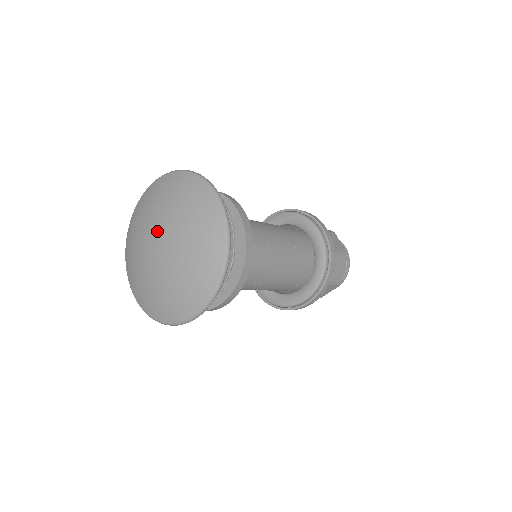
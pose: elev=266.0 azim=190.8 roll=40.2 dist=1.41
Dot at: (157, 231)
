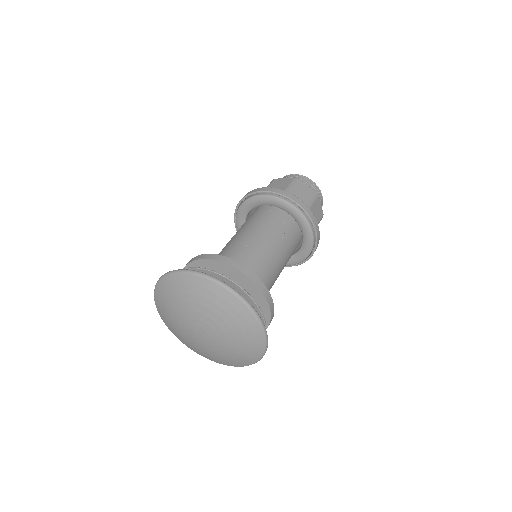
Dot at: (202, 327)
